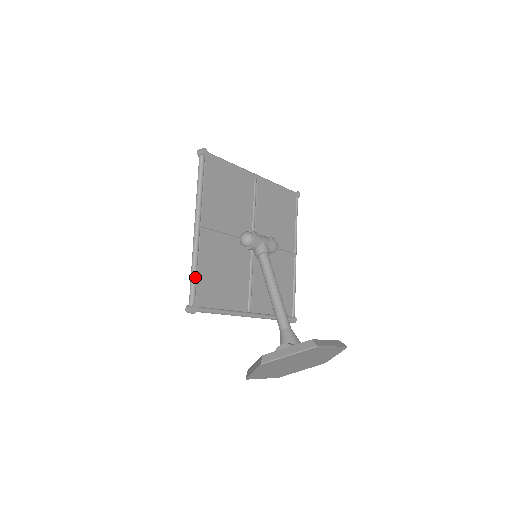
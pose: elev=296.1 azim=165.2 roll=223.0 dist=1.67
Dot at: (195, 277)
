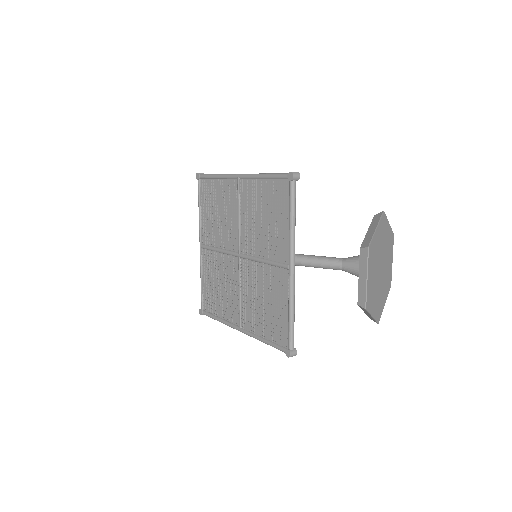
Dot at: occluded
